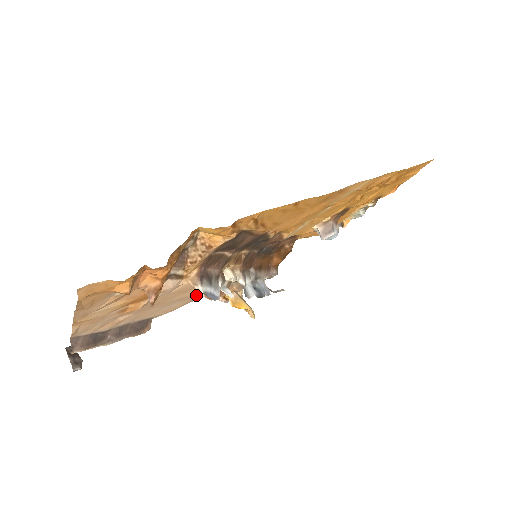
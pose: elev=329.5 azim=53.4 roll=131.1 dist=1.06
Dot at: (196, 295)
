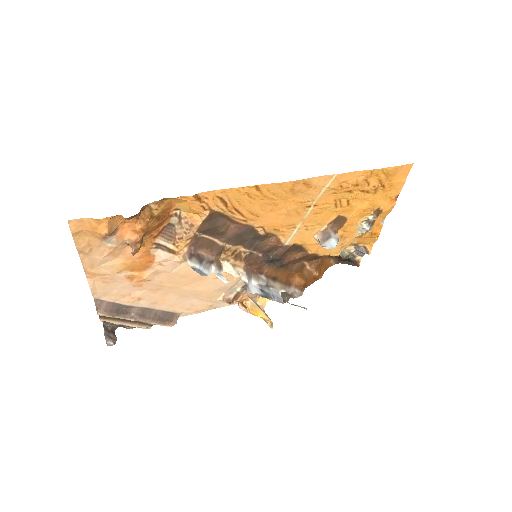
Dot at: (214, 296)
